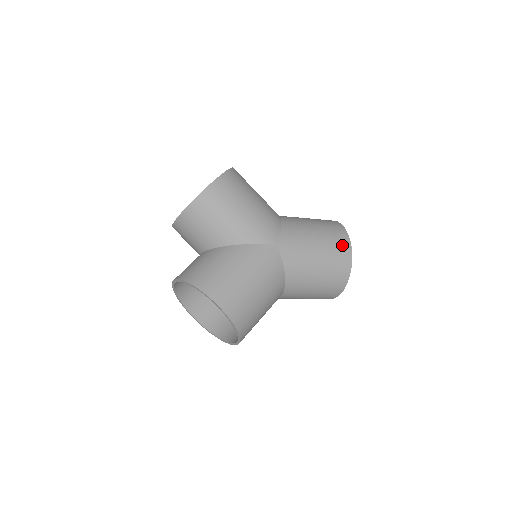
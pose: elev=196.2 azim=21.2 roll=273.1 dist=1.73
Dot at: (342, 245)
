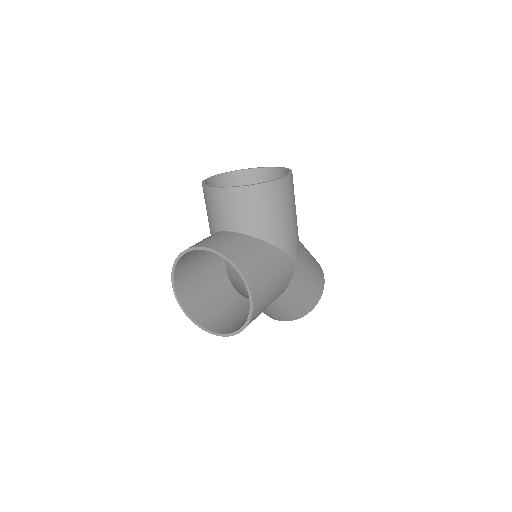
Dot at: (321, 283)
